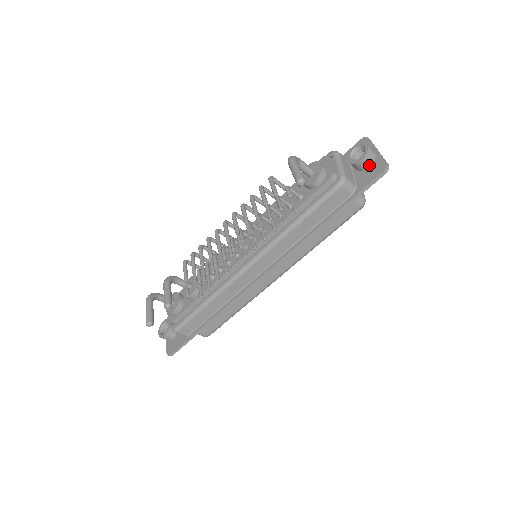
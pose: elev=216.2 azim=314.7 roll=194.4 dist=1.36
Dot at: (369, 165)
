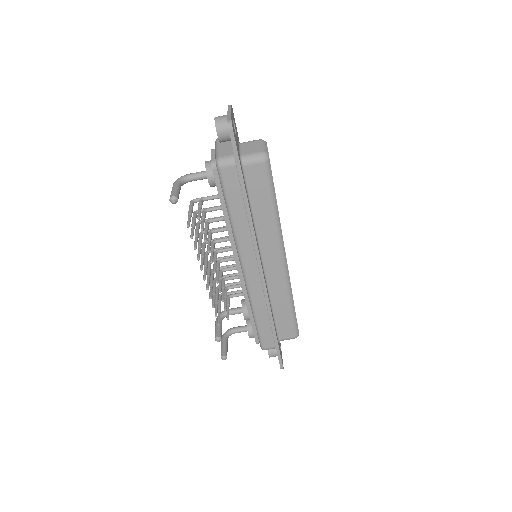
Dot at: (228, 131)
